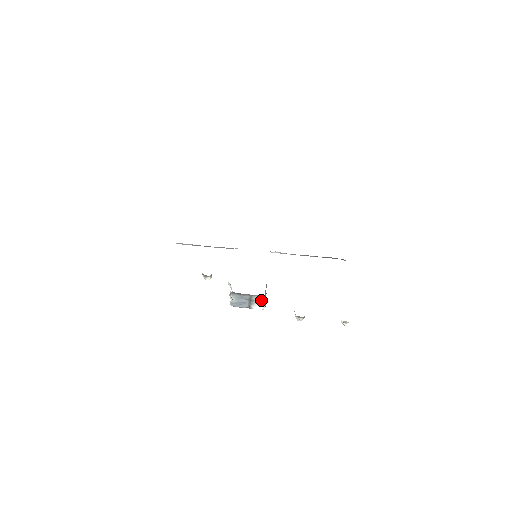
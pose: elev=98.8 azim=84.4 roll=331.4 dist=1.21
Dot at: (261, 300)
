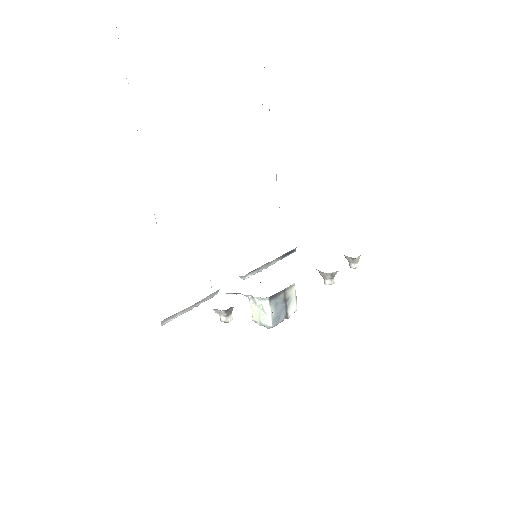
Dot at: (292, 295)
